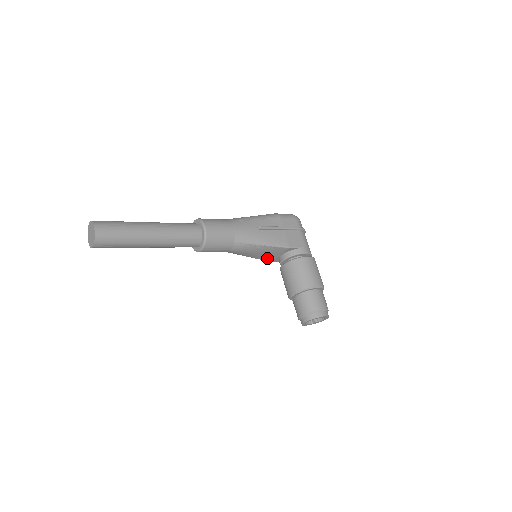
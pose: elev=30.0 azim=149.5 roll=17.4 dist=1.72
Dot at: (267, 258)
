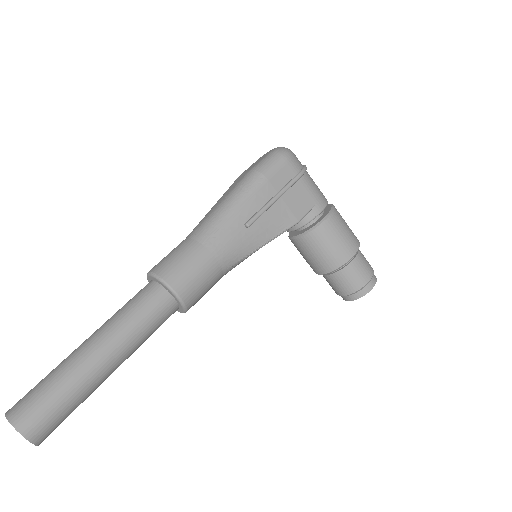
Dot at: occluded
